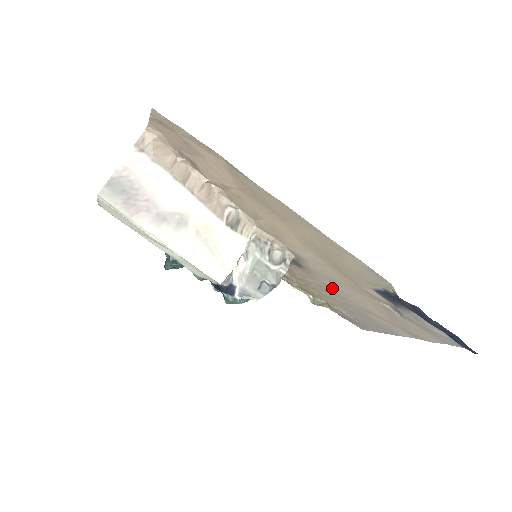
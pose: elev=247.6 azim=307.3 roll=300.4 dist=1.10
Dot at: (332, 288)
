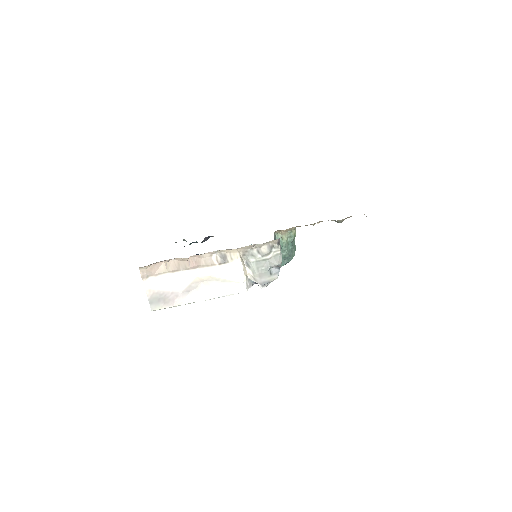
Dot at: occluded
